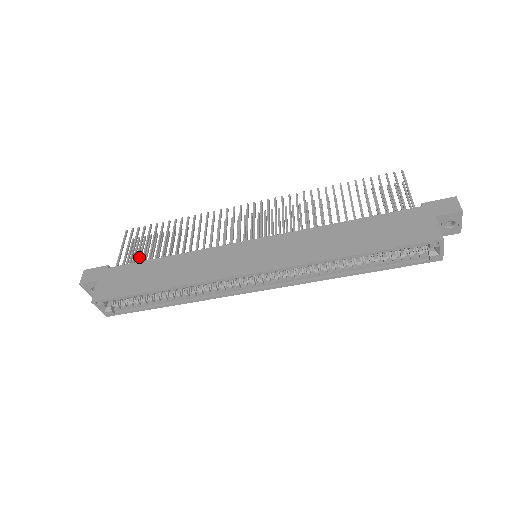
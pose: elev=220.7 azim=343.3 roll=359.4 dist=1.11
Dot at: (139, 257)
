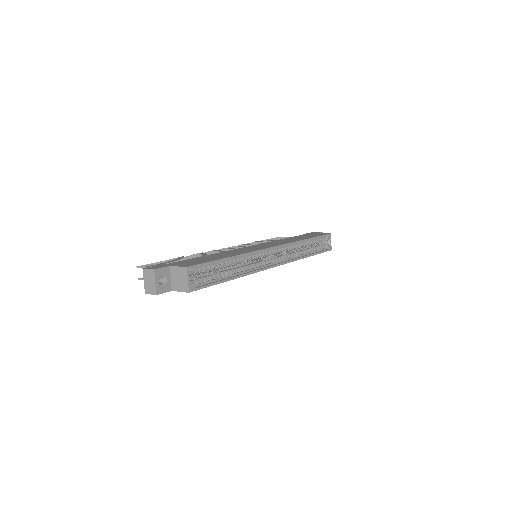
Dot at: occluded
